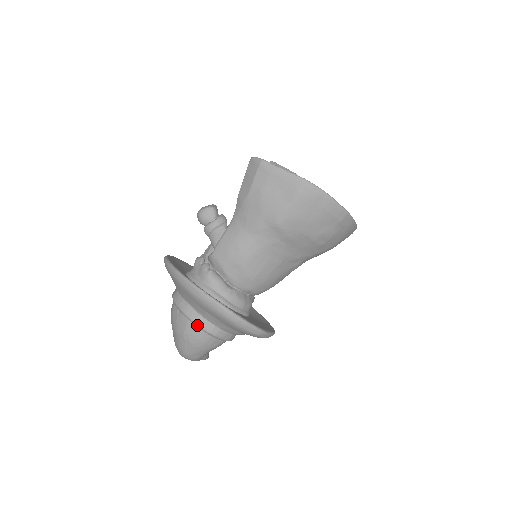
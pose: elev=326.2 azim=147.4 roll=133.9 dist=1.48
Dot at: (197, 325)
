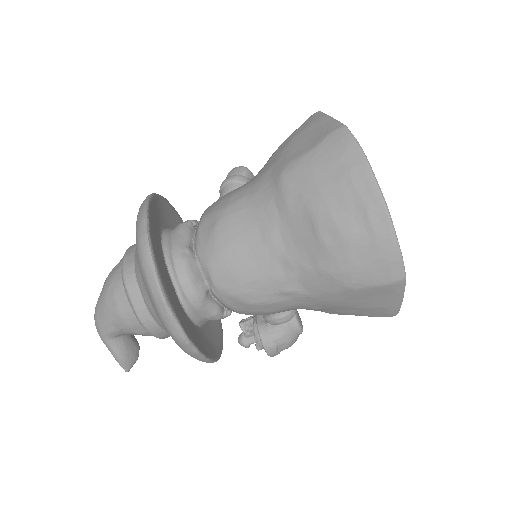
Dot at: (123, 262)
